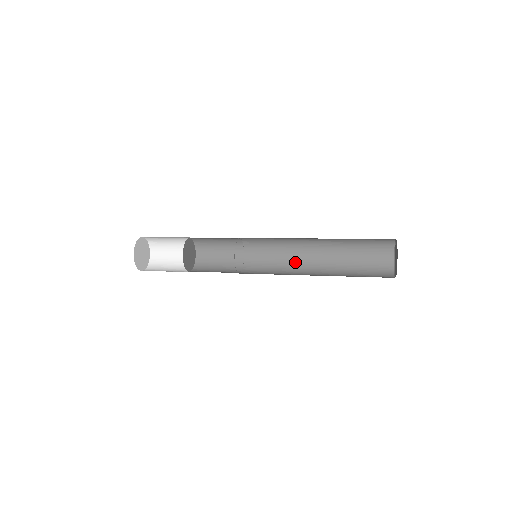
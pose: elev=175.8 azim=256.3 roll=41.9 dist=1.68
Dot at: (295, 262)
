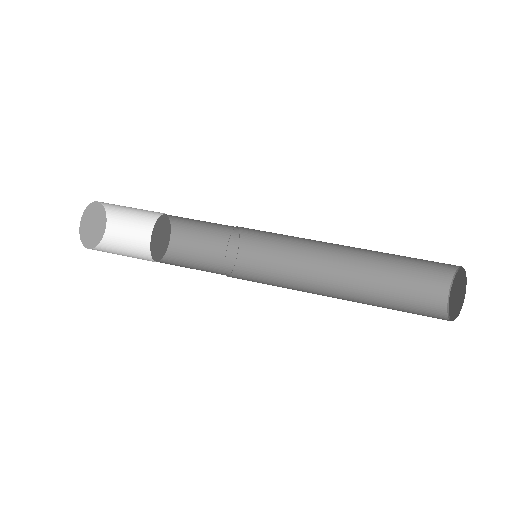
Dot at: (313, 241)
